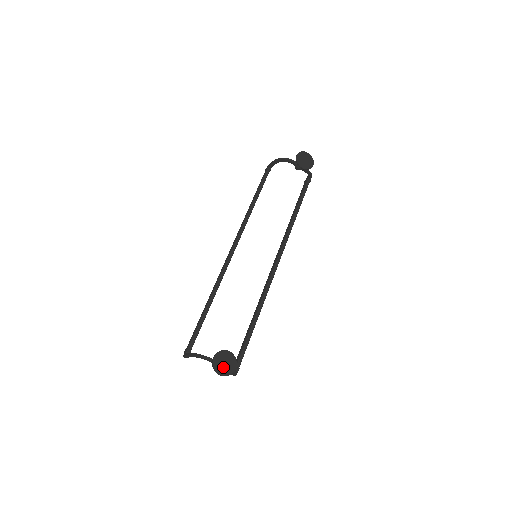
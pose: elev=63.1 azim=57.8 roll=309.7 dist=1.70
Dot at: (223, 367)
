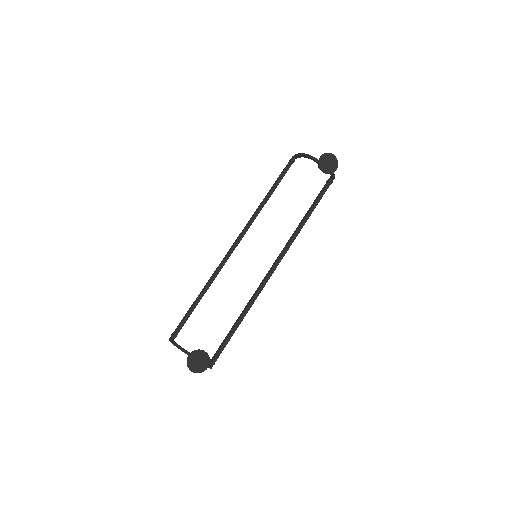
Dot at: (196, 365)
